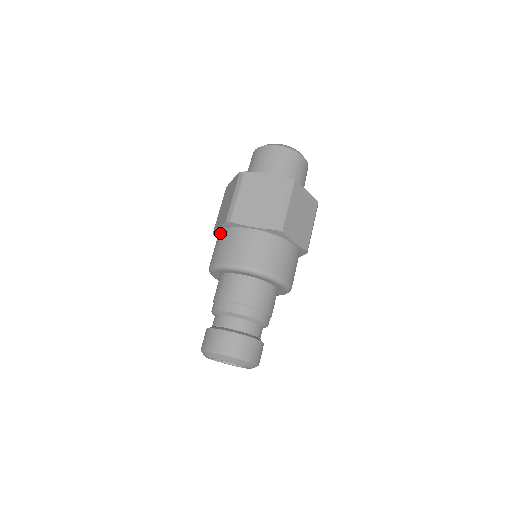
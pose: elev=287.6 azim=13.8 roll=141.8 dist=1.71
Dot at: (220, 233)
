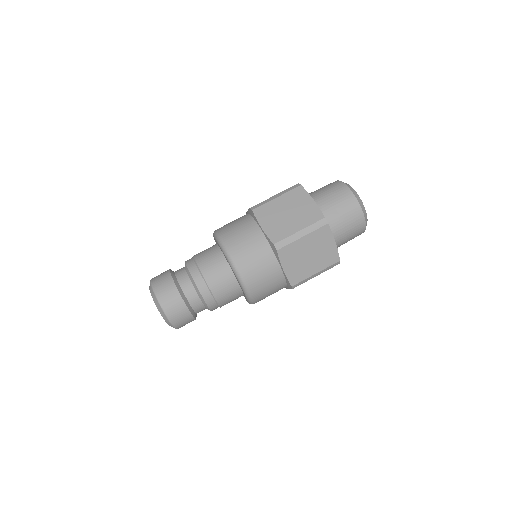
Dot at: (259, 233)
